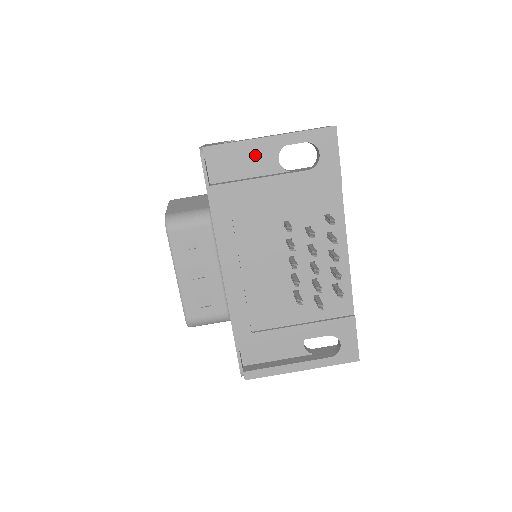
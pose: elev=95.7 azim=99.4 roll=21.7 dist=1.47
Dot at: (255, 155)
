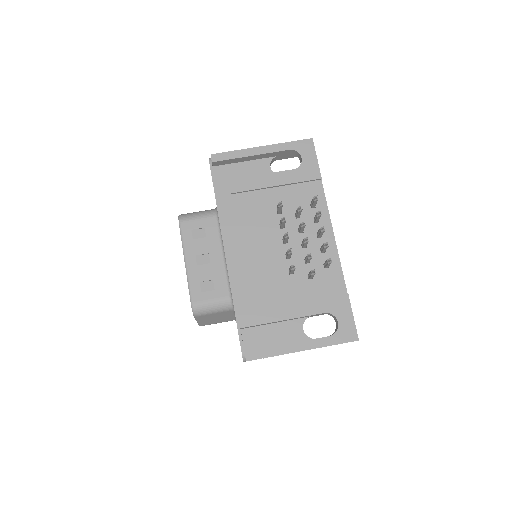
Dot at: (252, 164)
